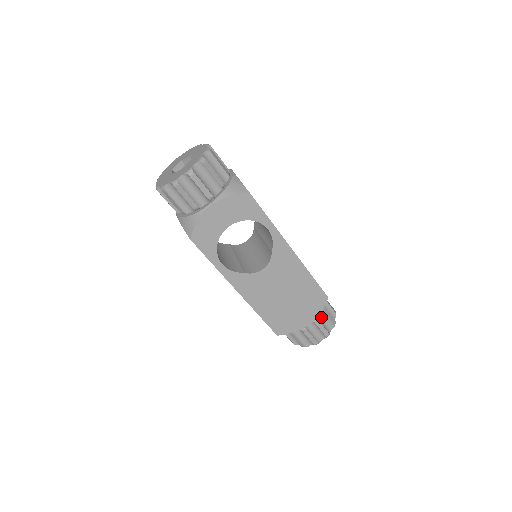
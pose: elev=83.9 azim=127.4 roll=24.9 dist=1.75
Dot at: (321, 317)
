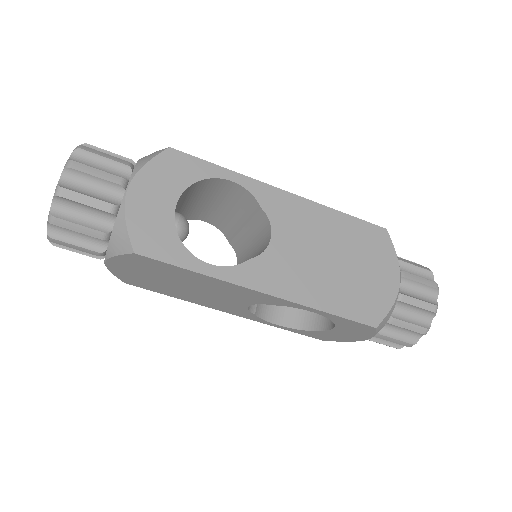
Dot at: (405, 271)
